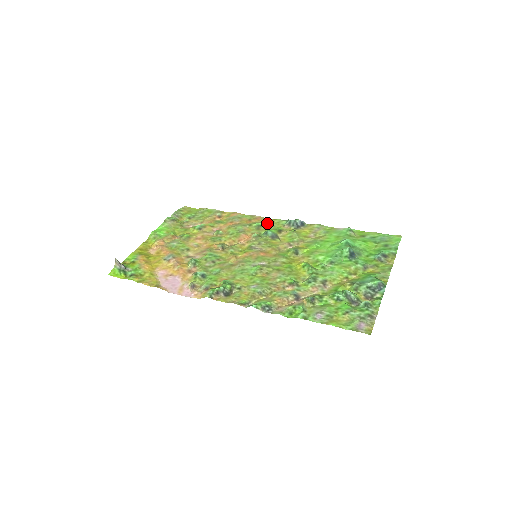
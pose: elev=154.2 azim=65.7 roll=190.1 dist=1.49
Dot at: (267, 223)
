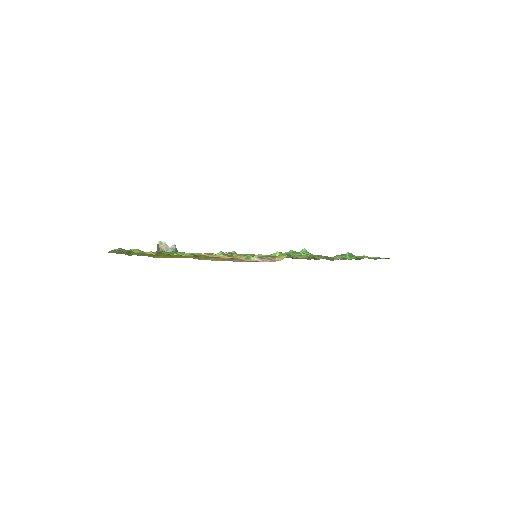
Dot at: occluded
